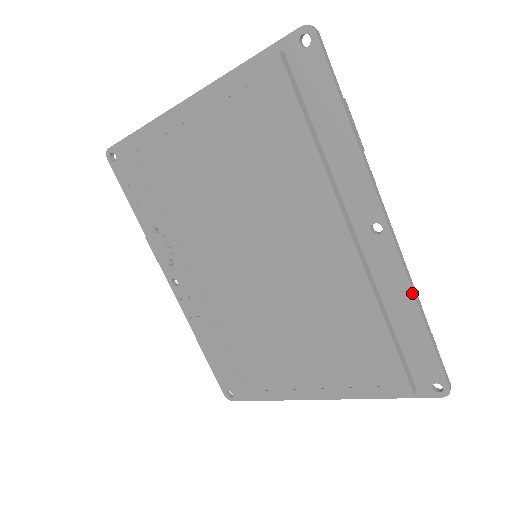
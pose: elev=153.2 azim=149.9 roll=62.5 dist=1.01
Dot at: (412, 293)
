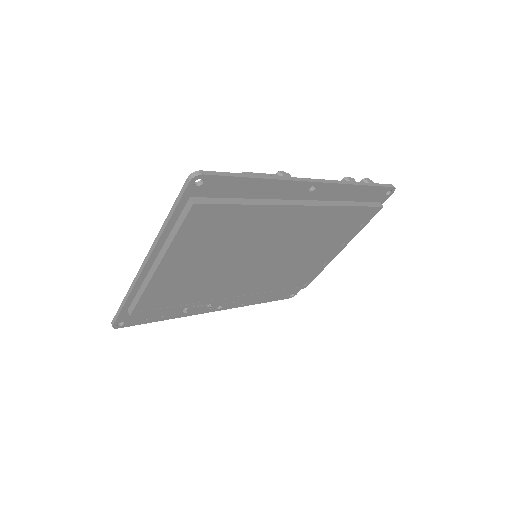
Dot at: (350, 185)
